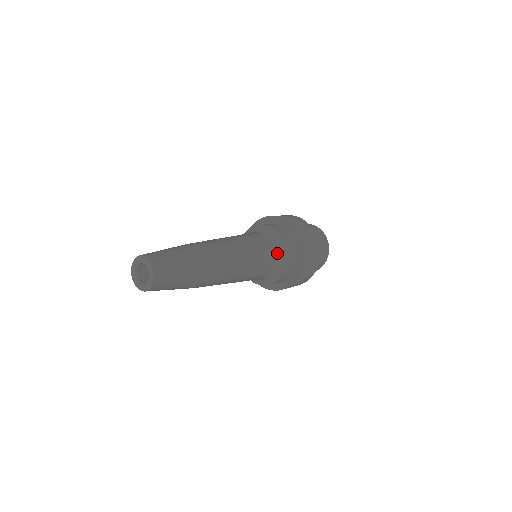
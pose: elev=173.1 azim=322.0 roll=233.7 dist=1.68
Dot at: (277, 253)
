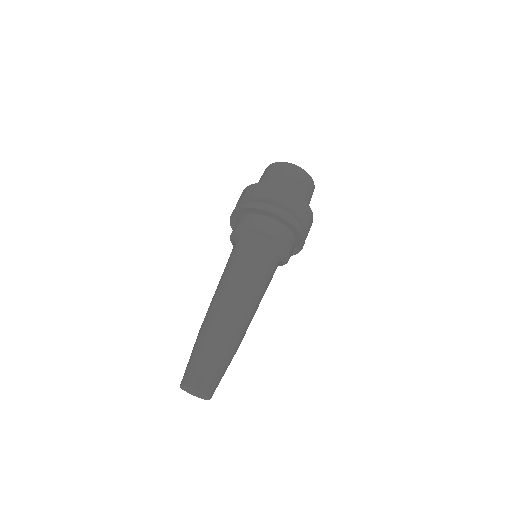
Dot at: occluded
